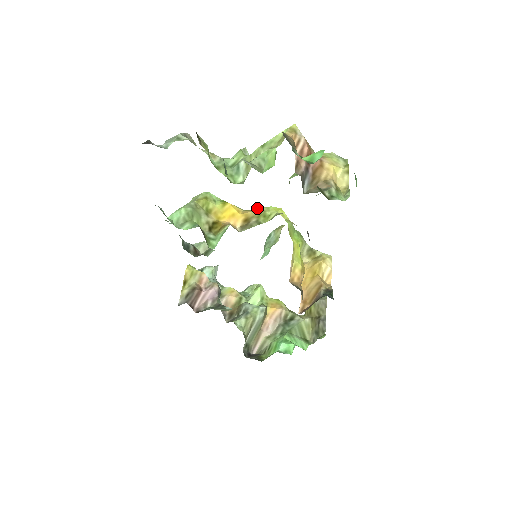
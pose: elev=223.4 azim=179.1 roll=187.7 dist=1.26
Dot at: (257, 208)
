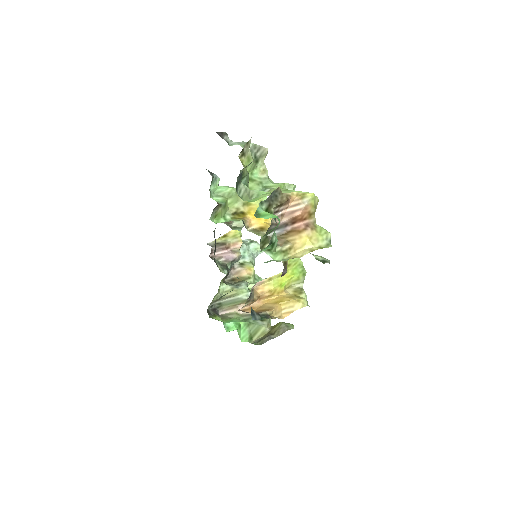
Dot at: occluded
